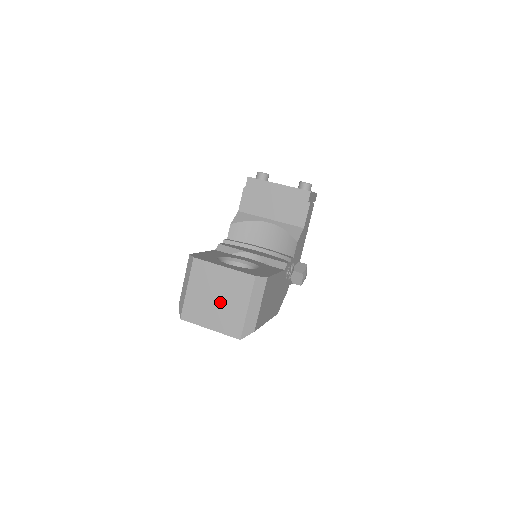
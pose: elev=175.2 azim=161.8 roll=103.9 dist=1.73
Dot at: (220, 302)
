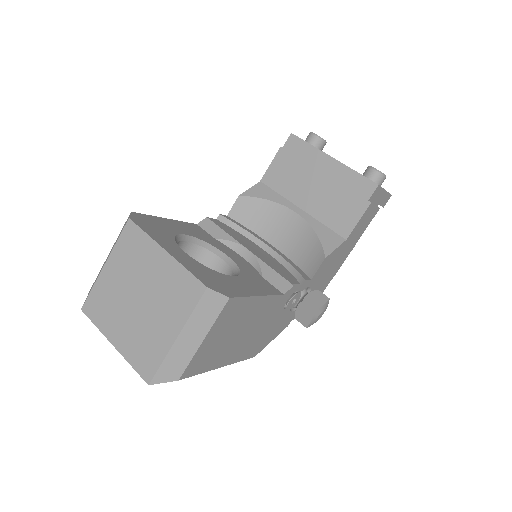
Dot at: (141, 308)
